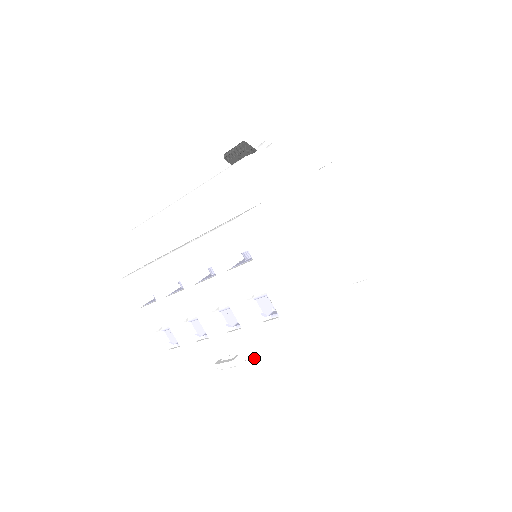
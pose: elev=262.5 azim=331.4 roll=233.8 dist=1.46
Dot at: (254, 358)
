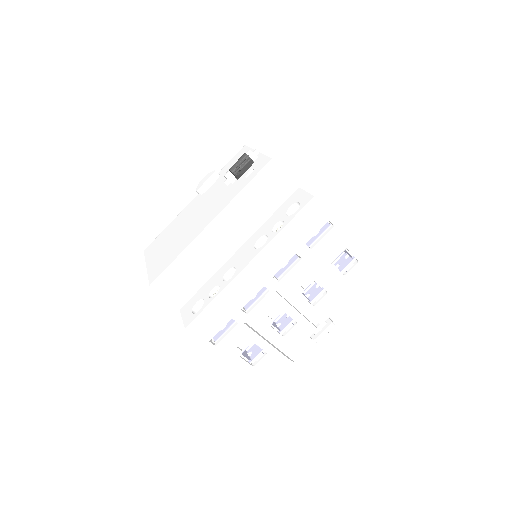
Dot at: (340, 313)
